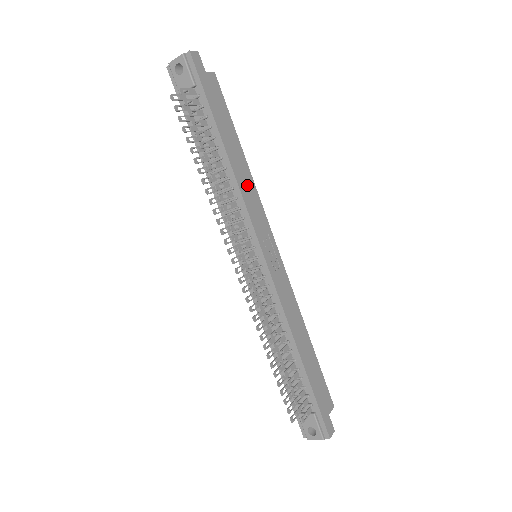
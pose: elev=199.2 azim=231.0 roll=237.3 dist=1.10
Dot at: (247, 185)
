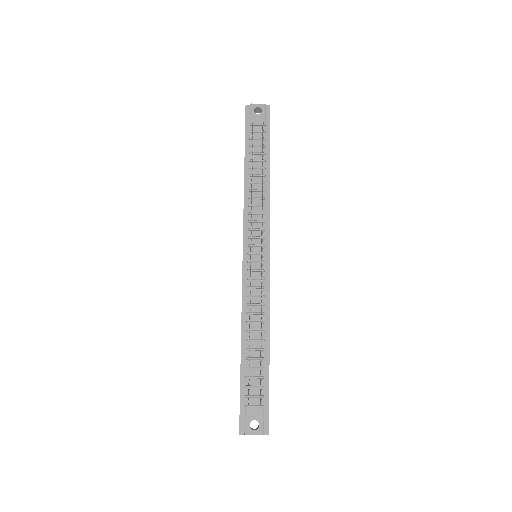
Dot at: occluded
